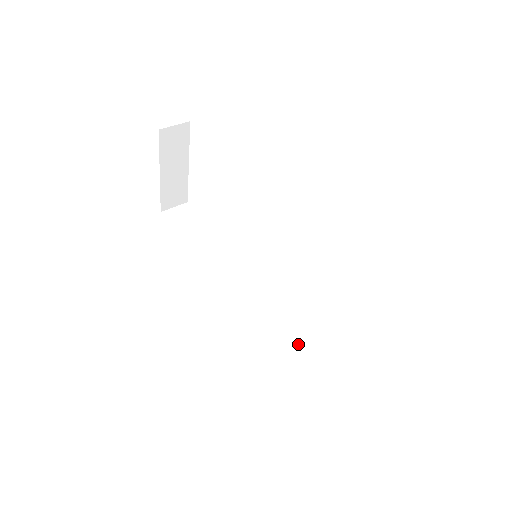
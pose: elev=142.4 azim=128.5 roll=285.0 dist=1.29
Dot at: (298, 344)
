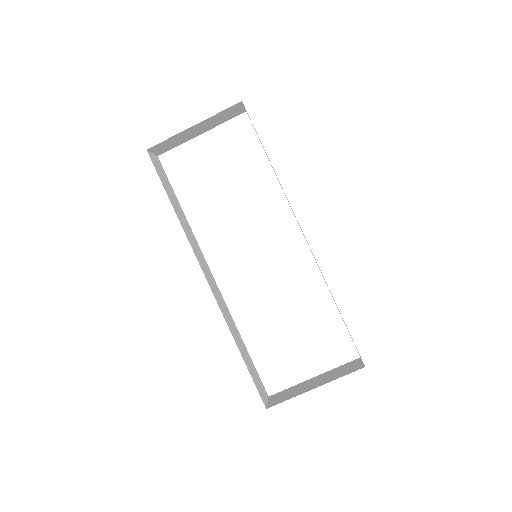
Dot at: (240, 341)
